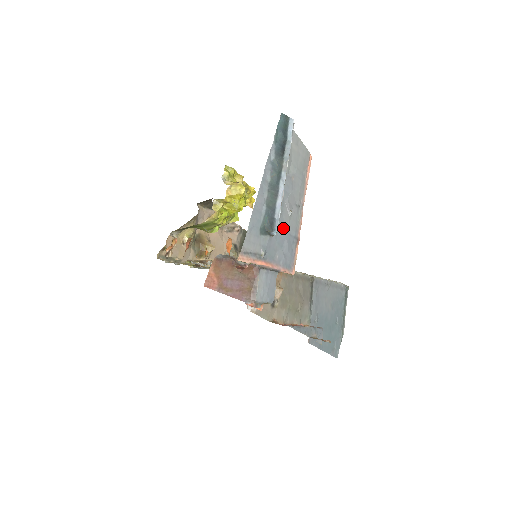
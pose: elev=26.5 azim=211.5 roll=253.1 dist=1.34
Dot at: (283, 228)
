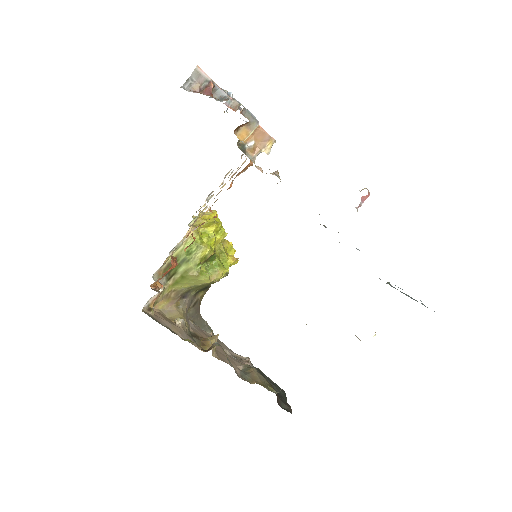
Dot at: occluded
